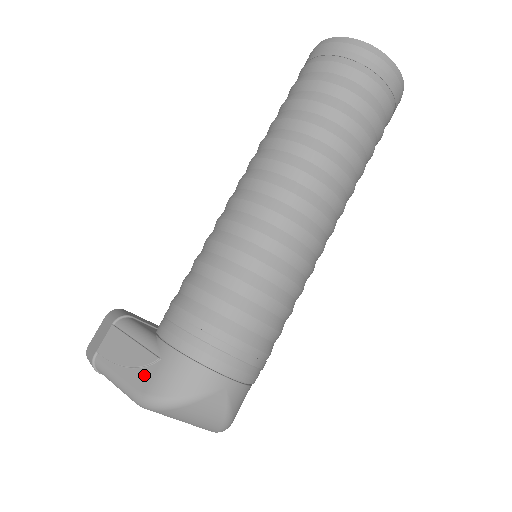
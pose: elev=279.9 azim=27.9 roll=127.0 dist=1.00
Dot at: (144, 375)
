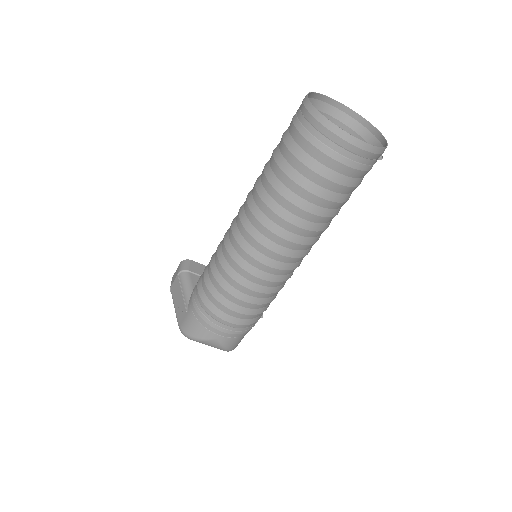
Dot at: (181, 316)
